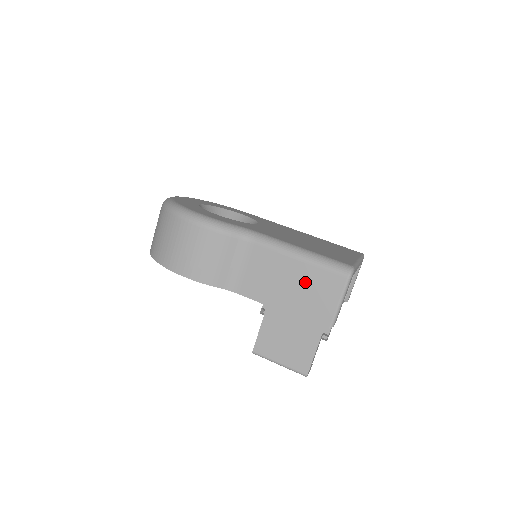
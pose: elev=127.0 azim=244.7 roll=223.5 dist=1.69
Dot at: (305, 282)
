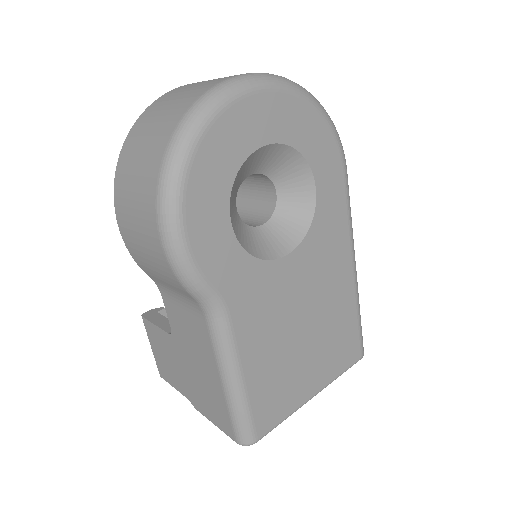
Dot at: (210, 389)
